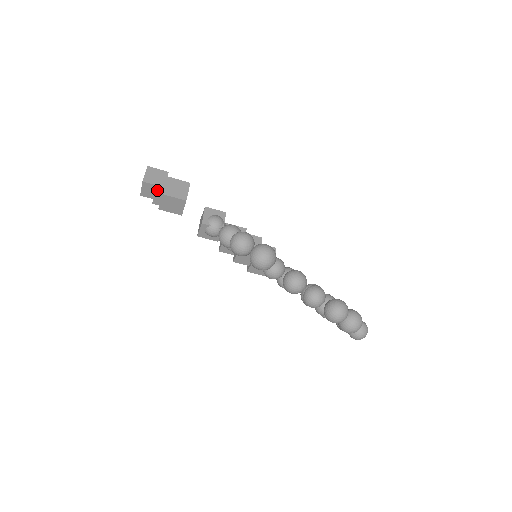
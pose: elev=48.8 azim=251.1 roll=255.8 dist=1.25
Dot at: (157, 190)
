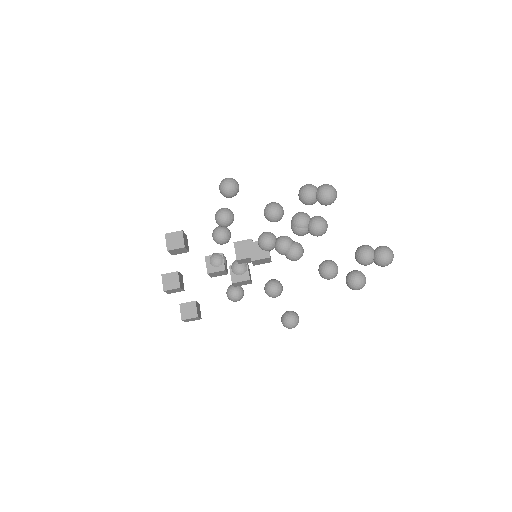
Dot at: (174, 278)
